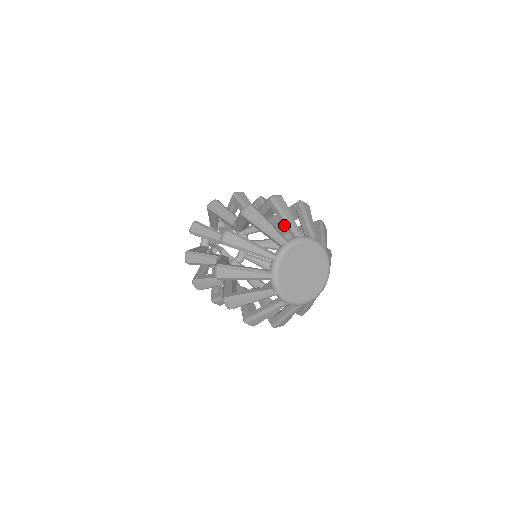
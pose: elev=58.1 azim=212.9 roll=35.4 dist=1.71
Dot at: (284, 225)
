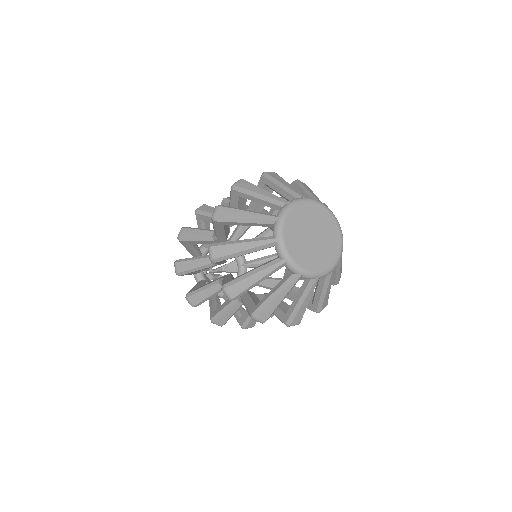
Dot at: (282, 194)
